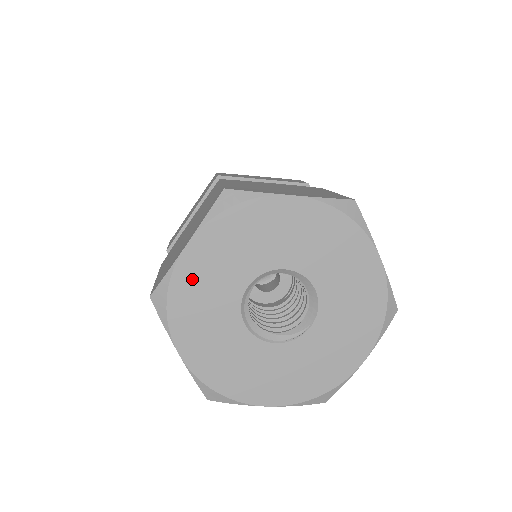
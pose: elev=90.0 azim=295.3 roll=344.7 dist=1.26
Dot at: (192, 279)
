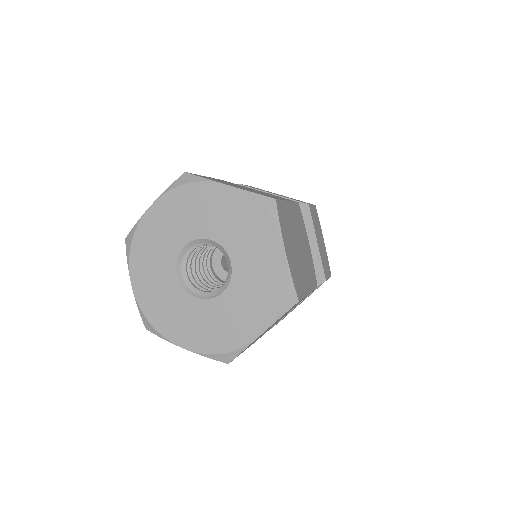
Dot at: (149, 299)
